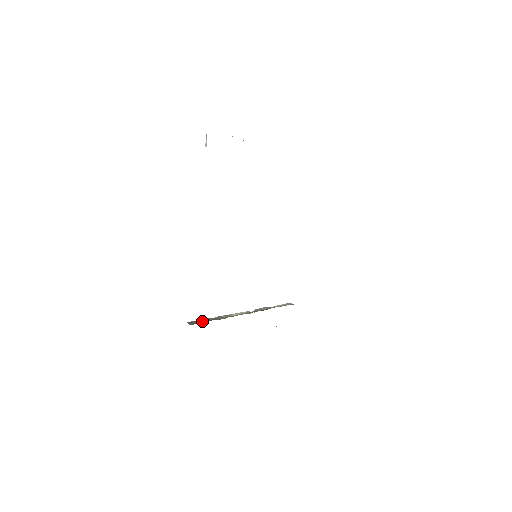
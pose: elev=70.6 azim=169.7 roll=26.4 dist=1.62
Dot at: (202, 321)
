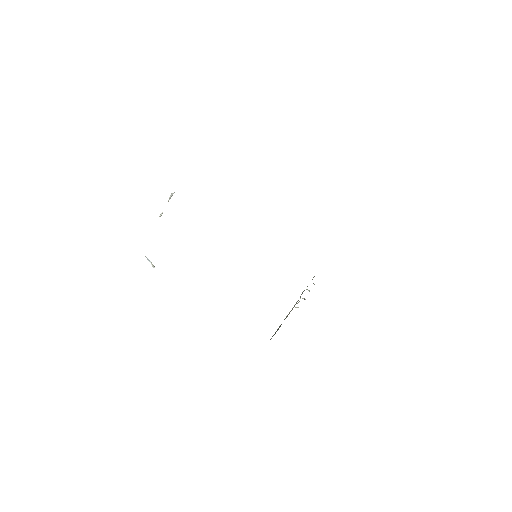
Dot at: occluded
